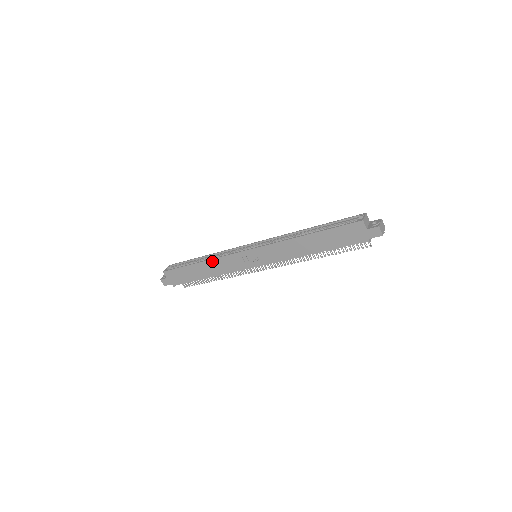
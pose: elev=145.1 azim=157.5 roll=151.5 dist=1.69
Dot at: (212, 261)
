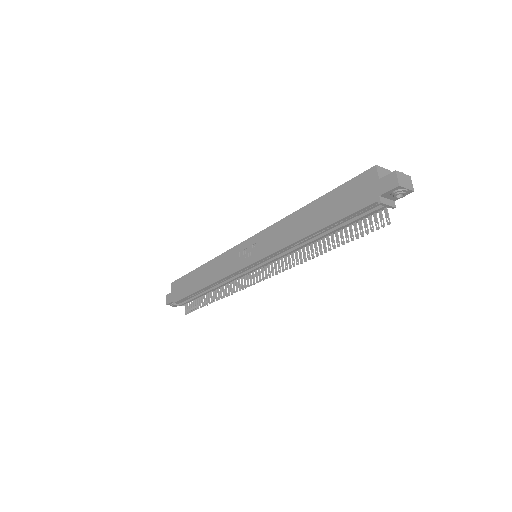
Dot at: (212, 262)
